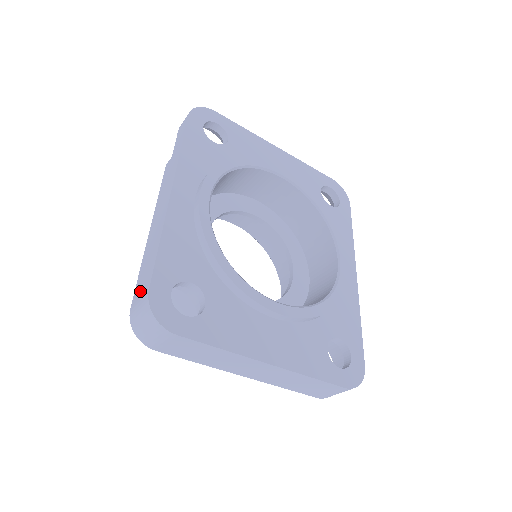
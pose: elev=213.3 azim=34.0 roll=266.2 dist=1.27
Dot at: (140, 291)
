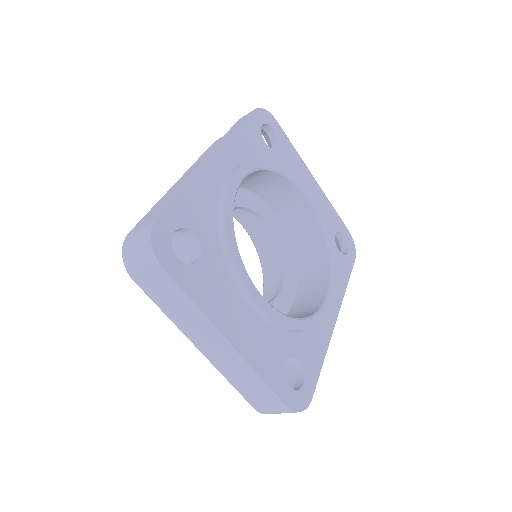
Dot at: (147, 219)
